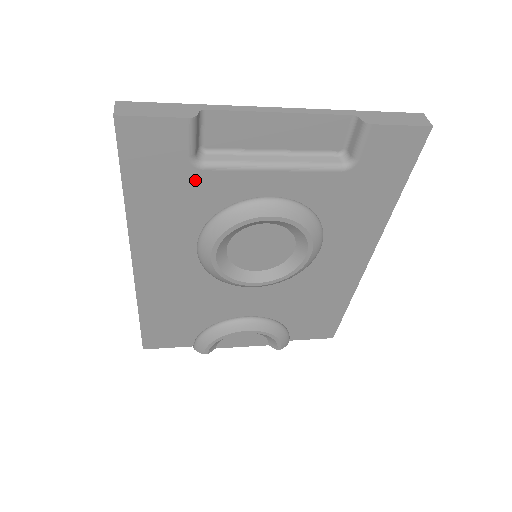
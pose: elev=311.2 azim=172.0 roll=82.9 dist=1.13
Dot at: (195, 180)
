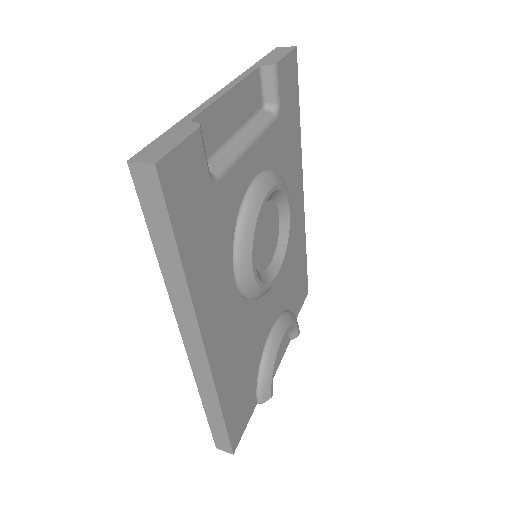
Dot at: (217, 199)
